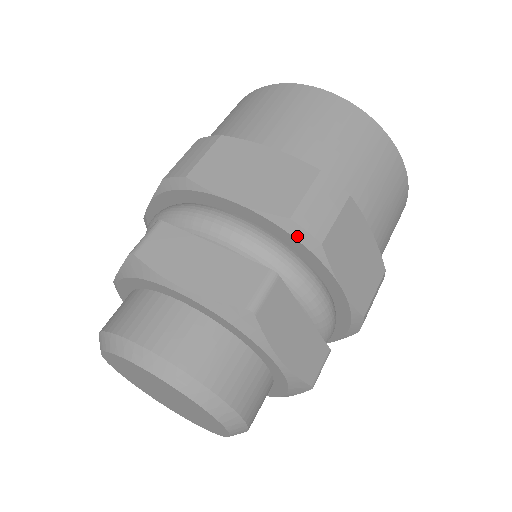
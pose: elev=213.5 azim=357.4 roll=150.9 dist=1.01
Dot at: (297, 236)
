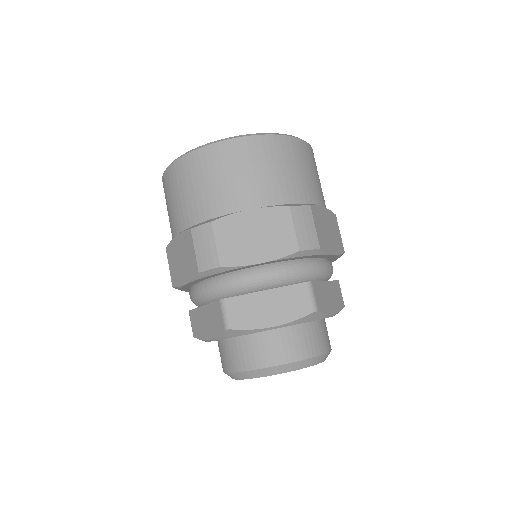
Dot at: (306, 255)
